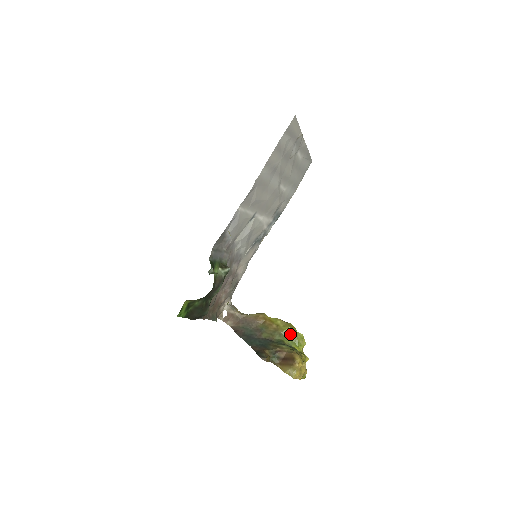
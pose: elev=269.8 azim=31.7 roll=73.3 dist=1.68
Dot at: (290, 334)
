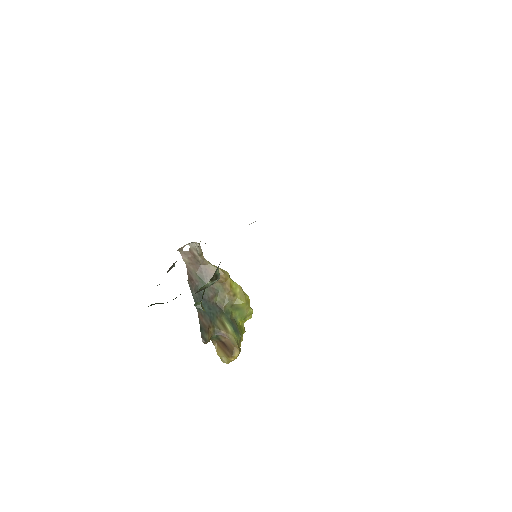
Dot at: (242, 308)
